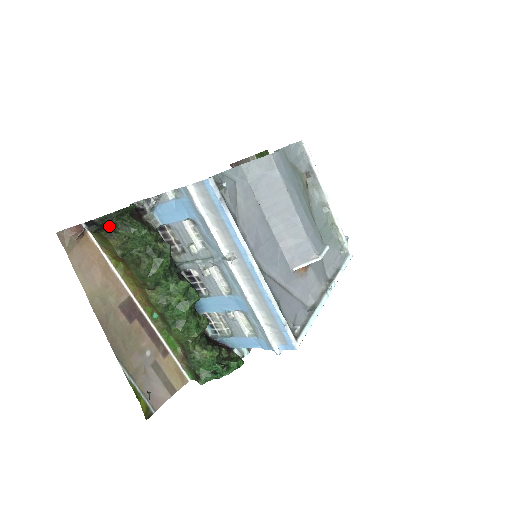
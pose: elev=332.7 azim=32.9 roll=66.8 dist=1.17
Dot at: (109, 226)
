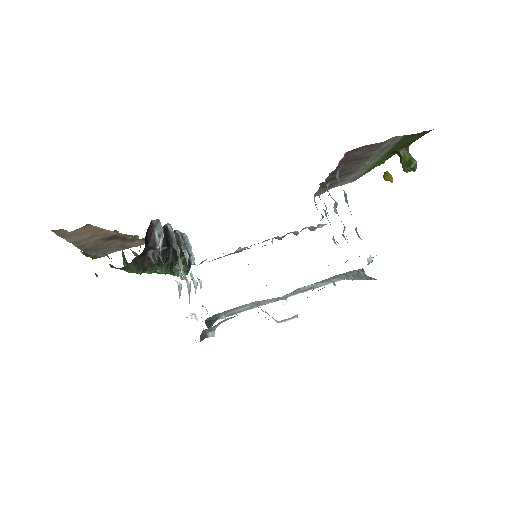
Dot at: occluded
